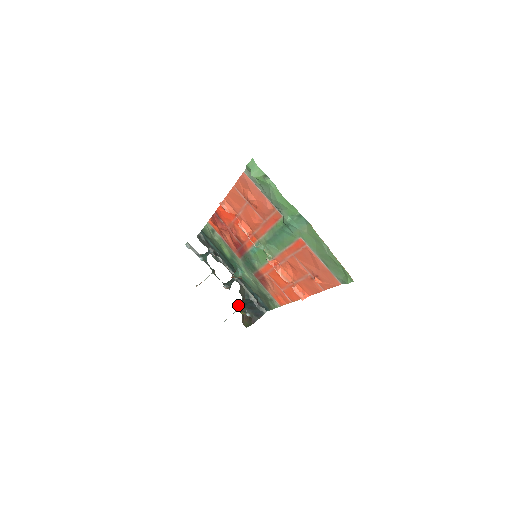
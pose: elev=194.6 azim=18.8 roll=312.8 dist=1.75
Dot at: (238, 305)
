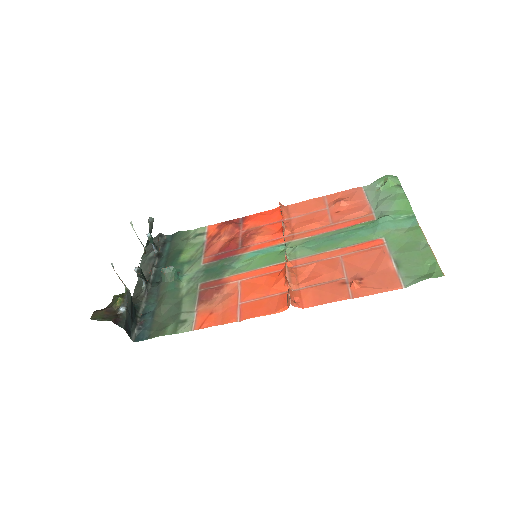
Dot at: occluded
